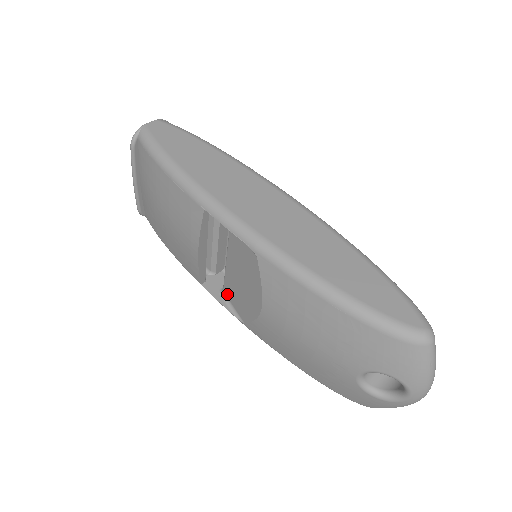
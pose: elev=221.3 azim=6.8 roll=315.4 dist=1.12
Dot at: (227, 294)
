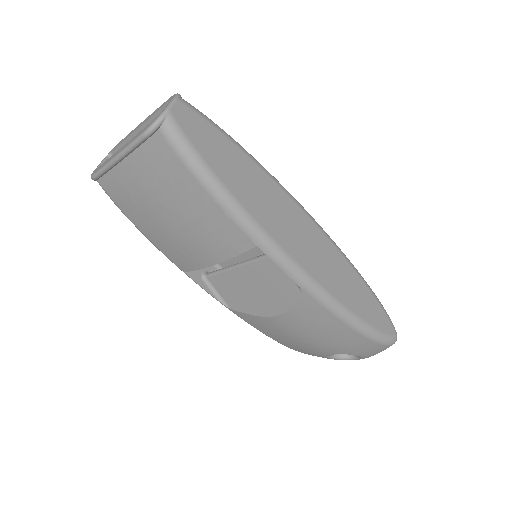
Dot at: (214, 283)
